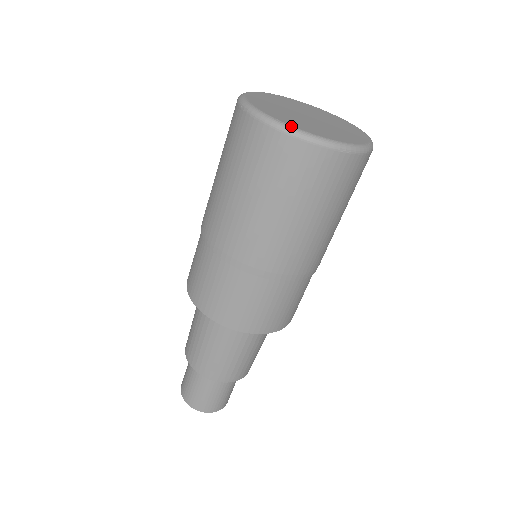
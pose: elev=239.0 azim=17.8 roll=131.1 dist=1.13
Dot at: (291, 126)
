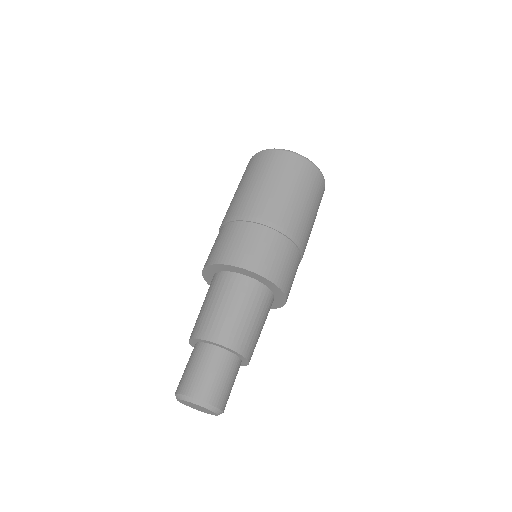
Dot at: occluded
